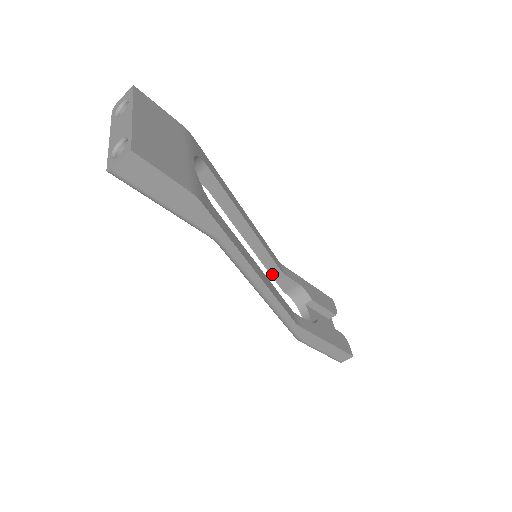
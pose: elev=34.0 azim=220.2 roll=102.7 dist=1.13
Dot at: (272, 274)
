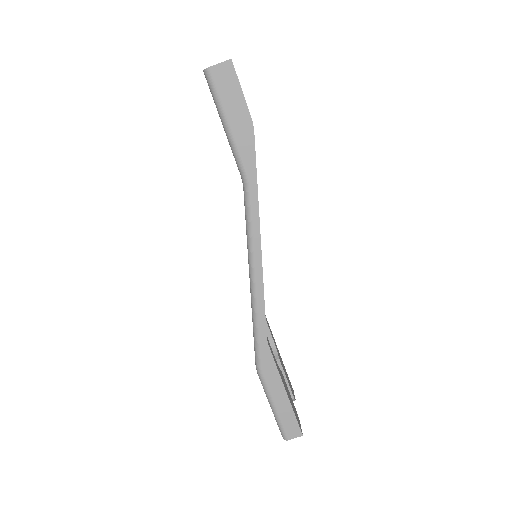
Dot at: occluded
